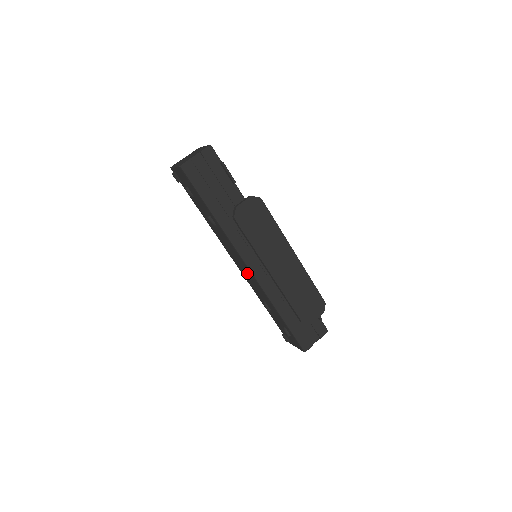
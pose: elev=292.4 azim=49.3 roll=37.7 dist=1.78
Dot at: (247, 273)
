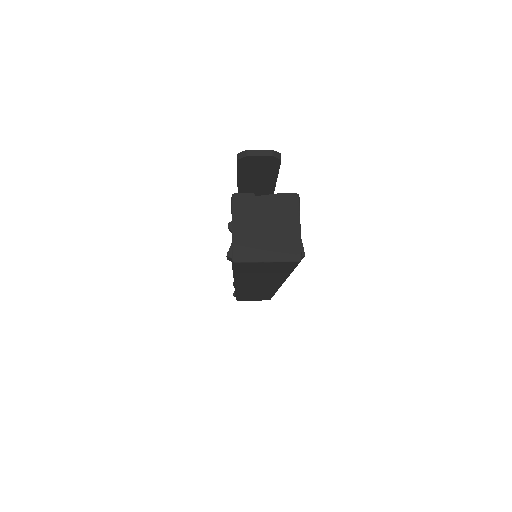
Dot at: occluded
